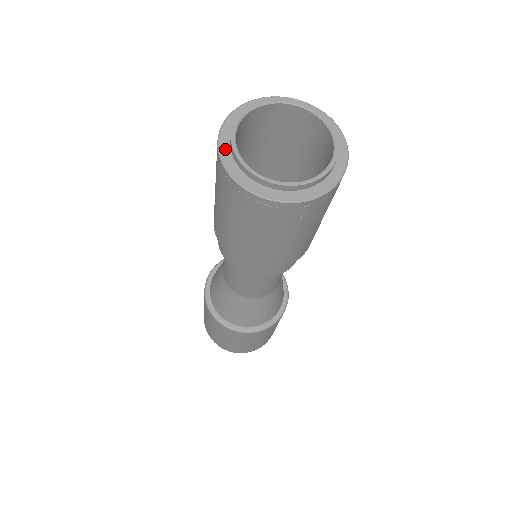
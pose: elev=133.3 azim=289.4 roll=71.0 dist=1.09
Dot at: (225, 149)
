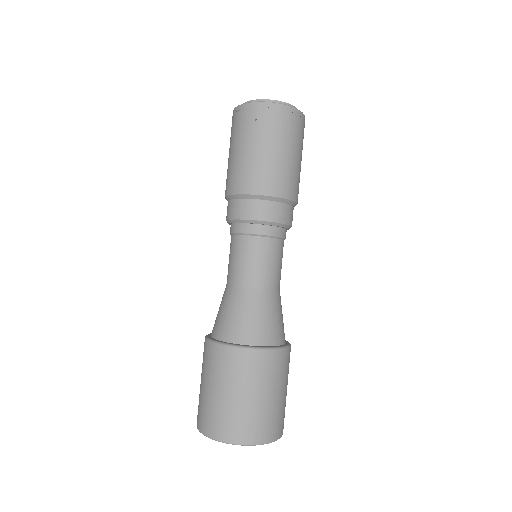
Dot at: occluded
